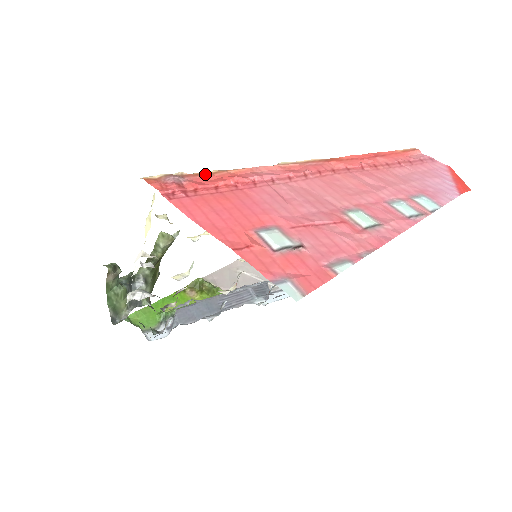
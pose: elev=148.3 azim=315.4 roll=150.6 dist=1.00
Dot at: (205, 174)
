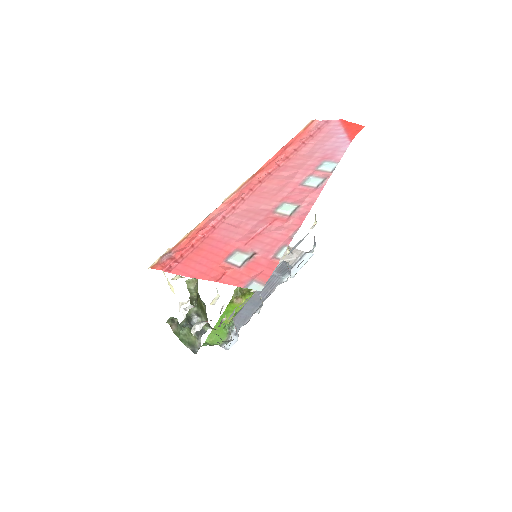
Dot at: (182, 241)
